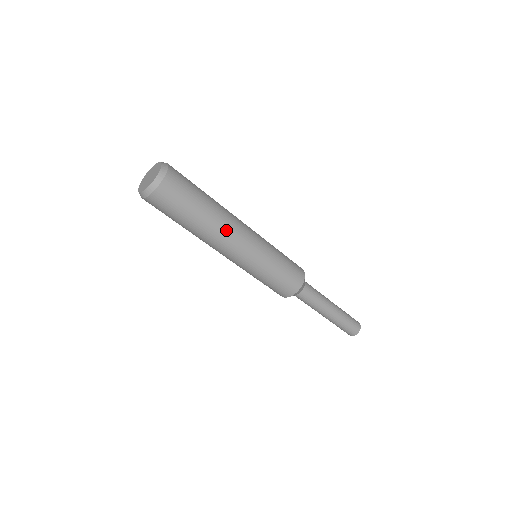
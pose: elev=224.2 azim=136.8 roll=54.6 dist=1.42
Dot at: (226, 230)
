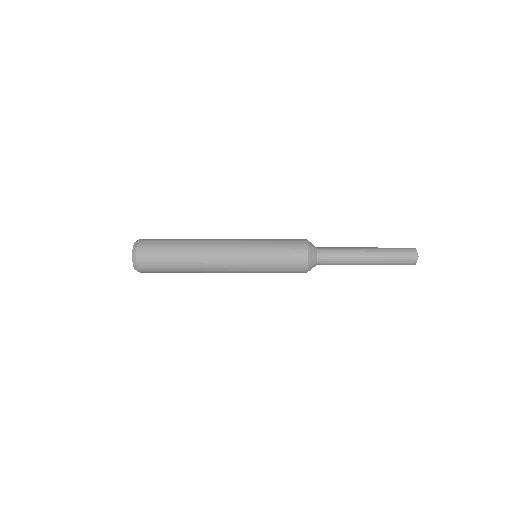
Dot at: occluded
